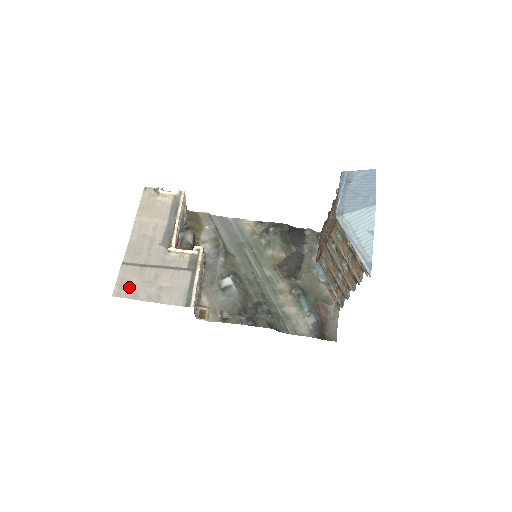
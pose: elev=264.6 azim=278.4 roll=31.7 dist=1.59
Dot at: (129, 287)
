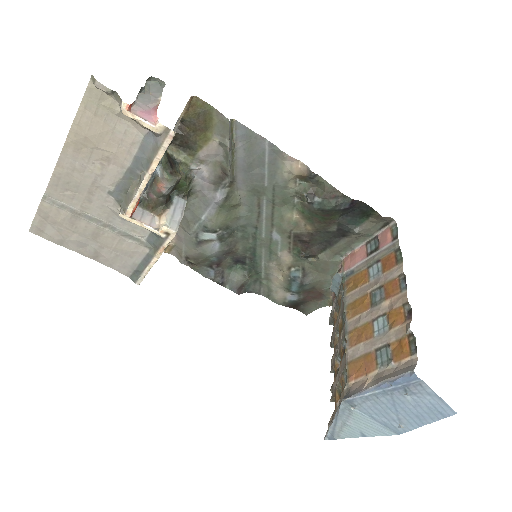
Dot at: (54, 231)
